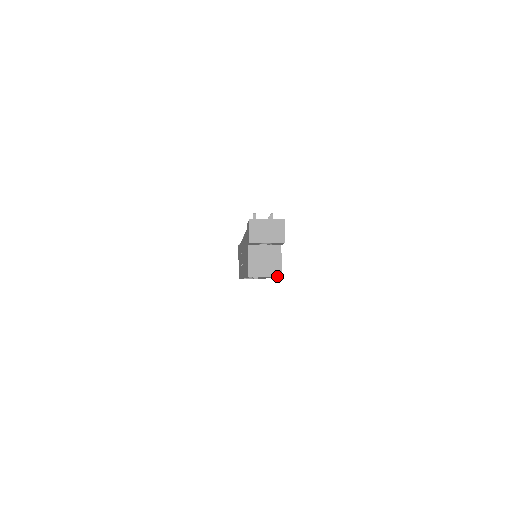
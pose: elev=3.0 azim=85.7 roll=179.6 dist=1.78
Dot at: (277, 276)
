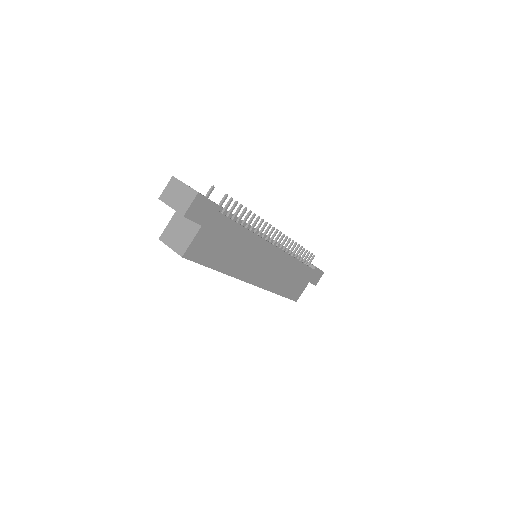
Dot at: (179, 254)
